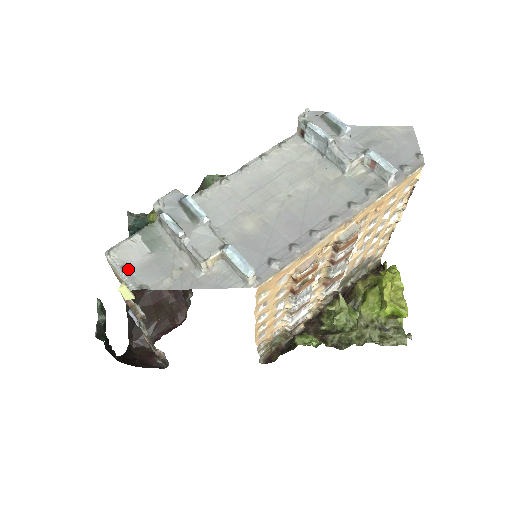
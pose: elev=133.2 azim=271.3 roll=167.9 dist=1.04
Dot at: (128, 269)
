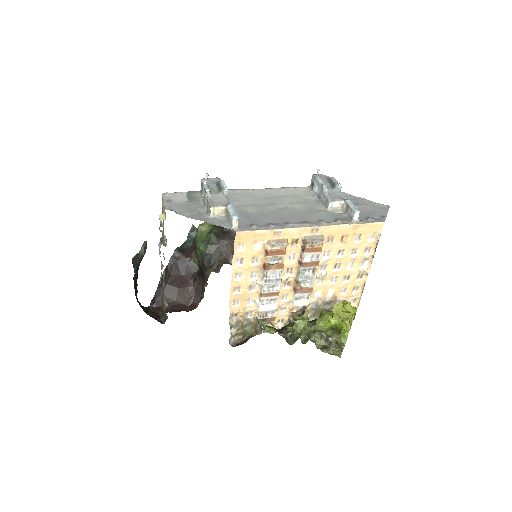
Dot at: (170, 202)
